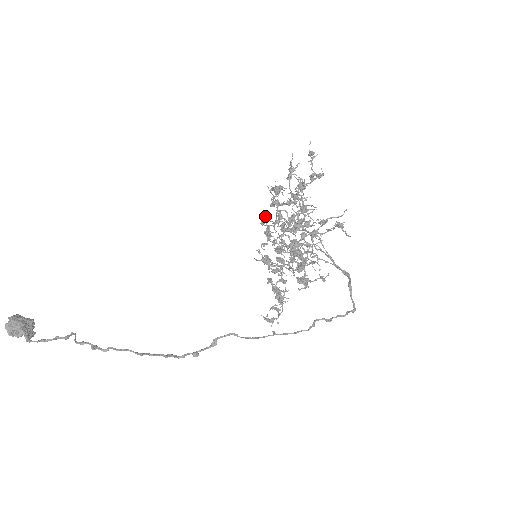
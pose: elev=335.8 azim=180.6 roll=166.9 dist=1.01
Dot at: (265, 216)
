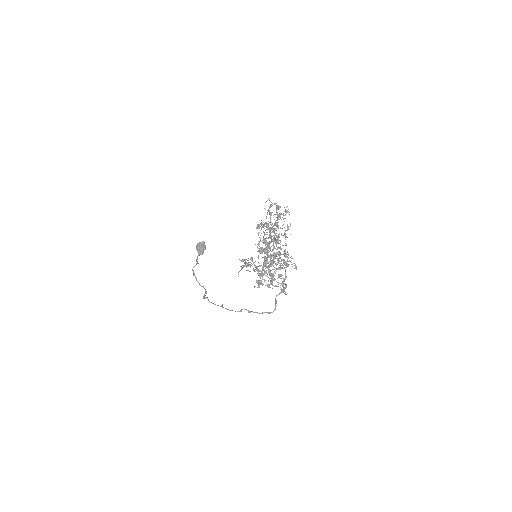
Dot at: (290, 225)
